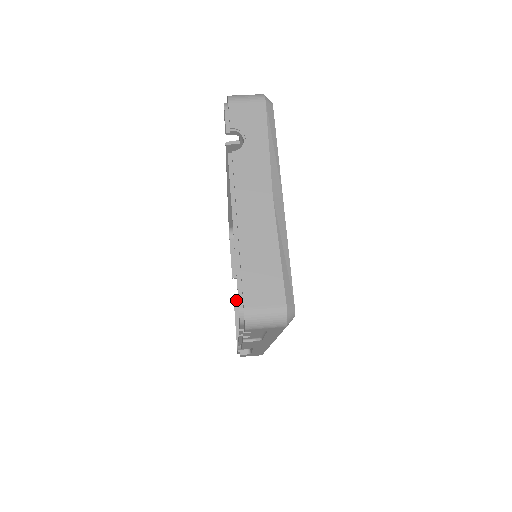
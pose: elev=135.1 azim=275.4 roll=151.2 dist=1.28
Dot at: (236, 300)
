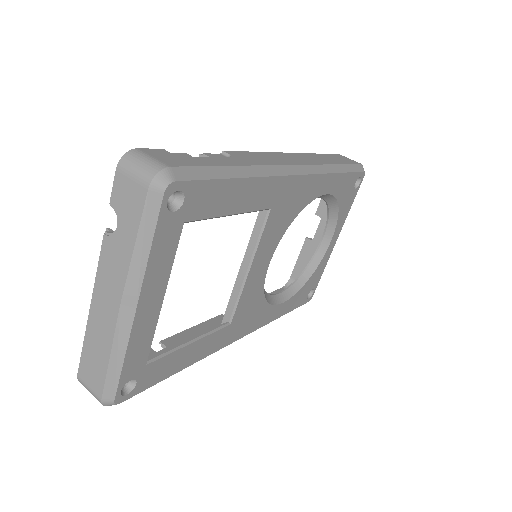
Dot at: (308, 238)
